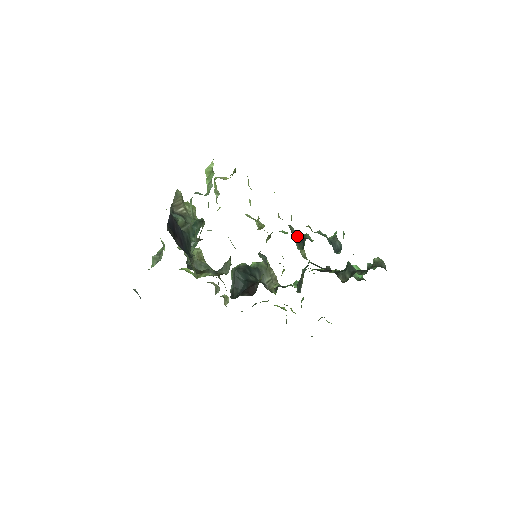
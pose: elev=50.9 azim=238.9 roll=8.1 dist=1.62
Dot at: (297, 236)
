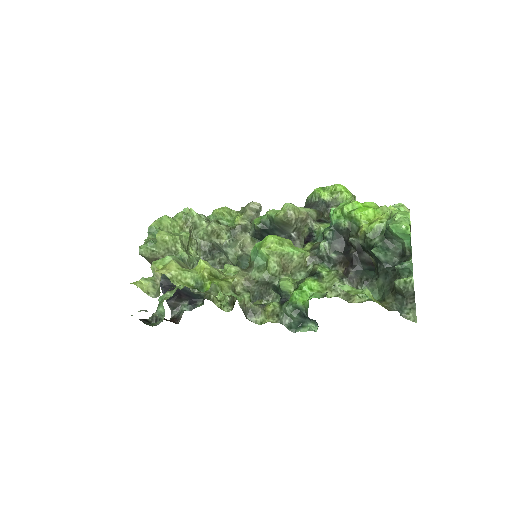
Dot at: (272, 286)
